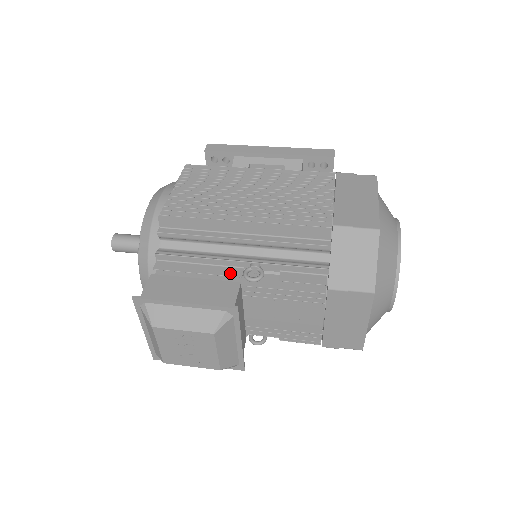
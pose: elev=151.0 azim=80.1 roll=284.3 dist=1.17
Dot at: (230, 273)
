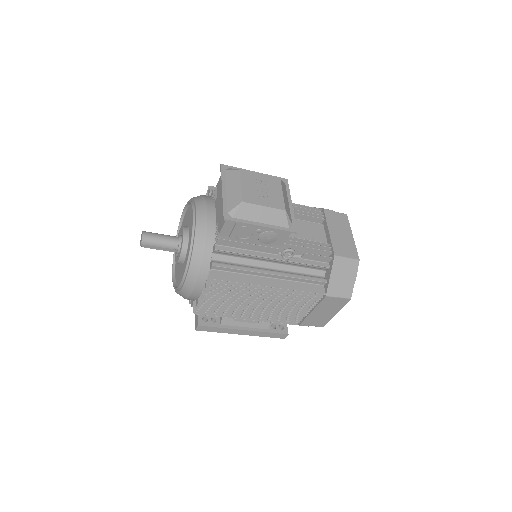
Dot at: occluded
